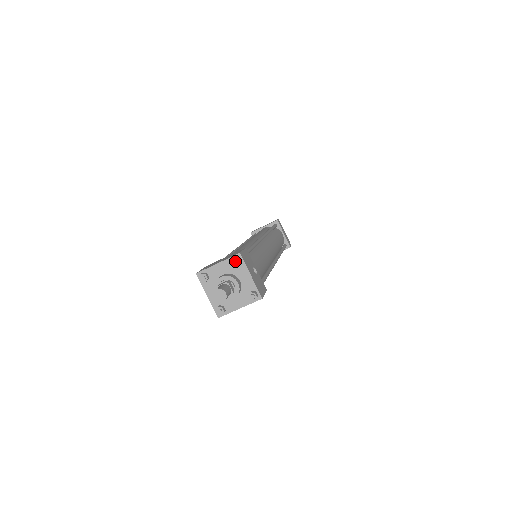
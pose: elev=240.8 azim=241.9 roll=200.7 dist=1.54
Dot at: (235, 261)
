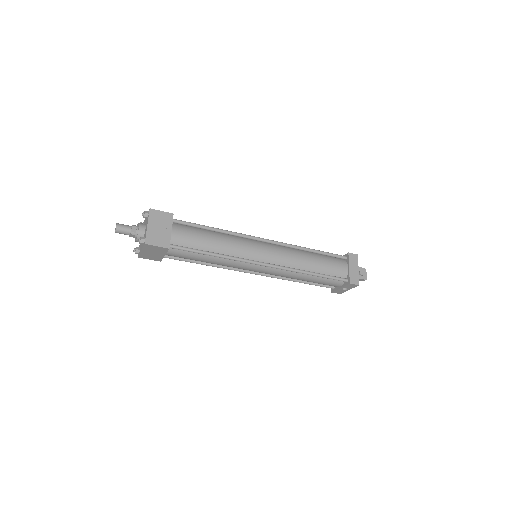
Dot at: (137, 225)
